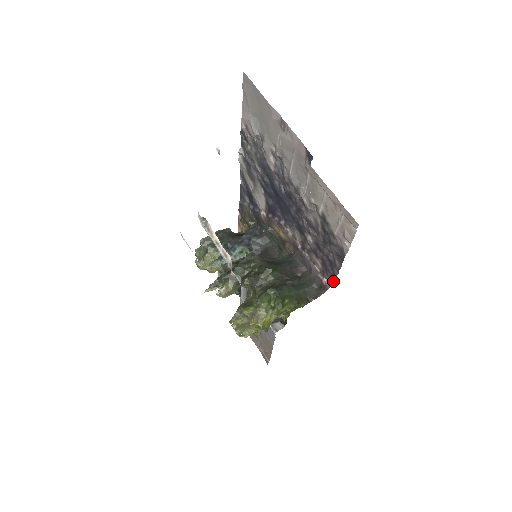
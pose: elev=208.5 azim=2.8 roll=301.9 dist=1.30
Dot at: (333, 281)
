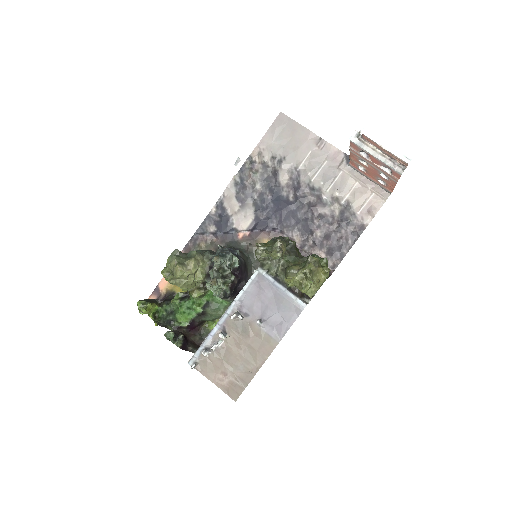
Dot at: (339, 263)
